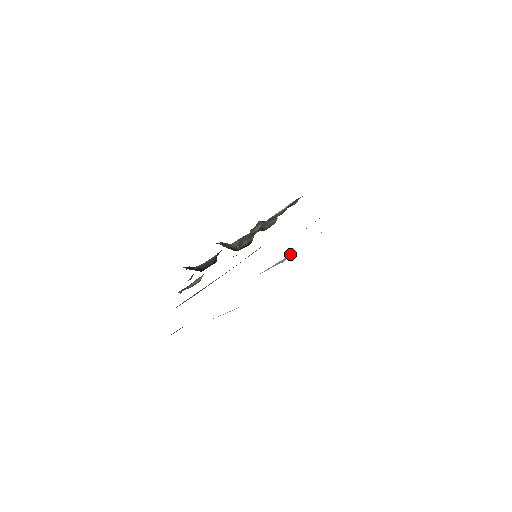
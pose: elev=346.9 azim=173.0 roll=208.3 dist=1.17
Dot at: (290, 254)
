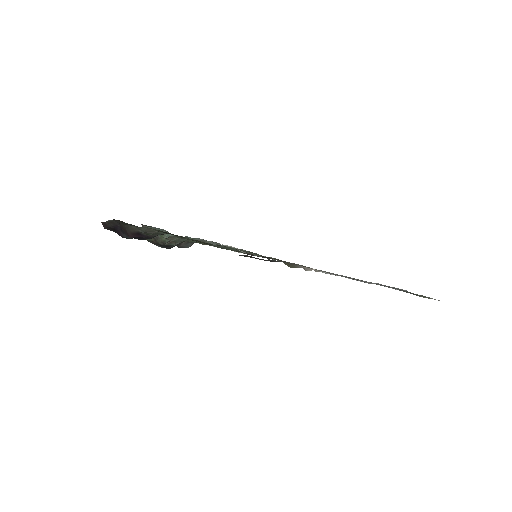
Dot at: occluded
